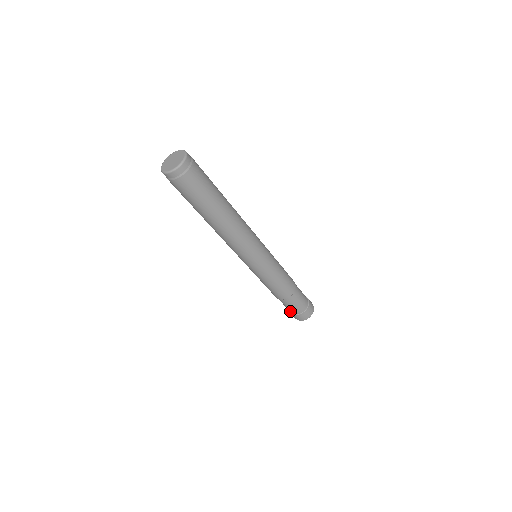
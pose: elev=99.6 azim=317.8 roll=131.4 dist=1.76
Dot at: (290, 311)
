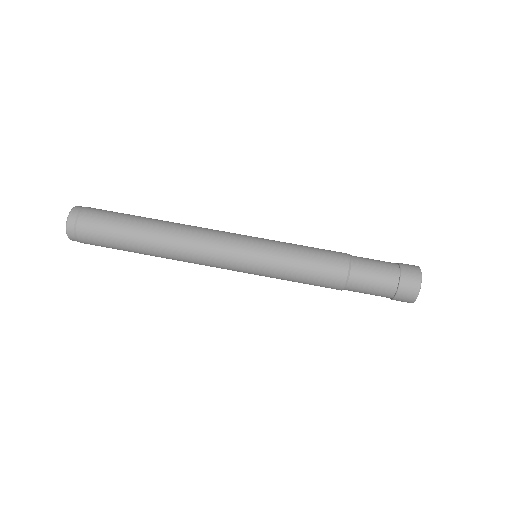
Dot at: occluded
